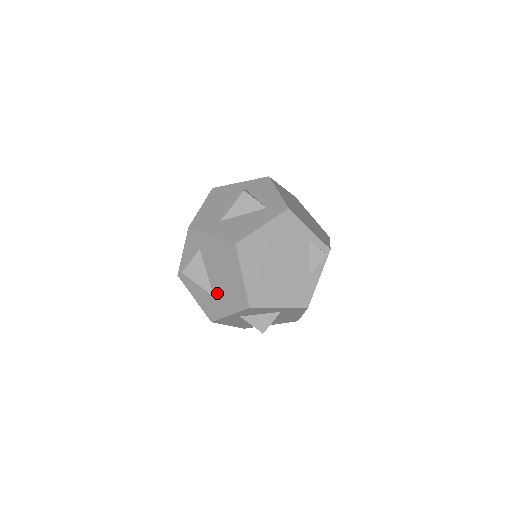
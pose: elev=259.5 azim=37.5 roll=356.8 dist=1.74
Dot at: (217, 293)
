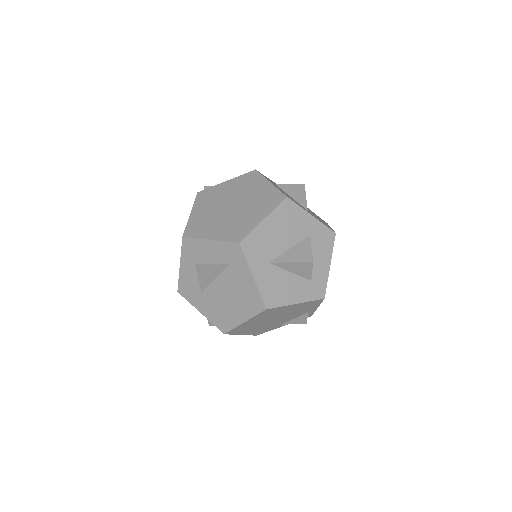
Dot at: (207, 295)
